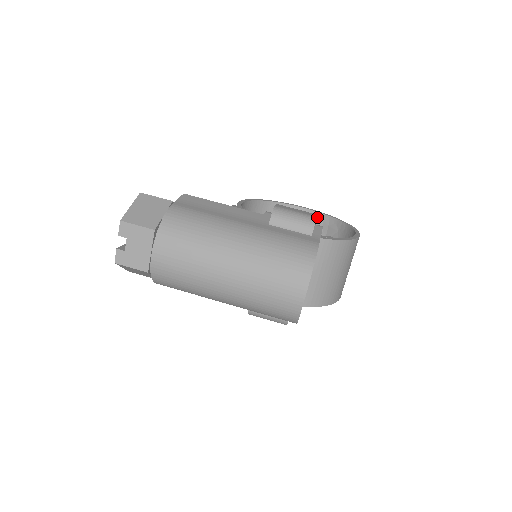
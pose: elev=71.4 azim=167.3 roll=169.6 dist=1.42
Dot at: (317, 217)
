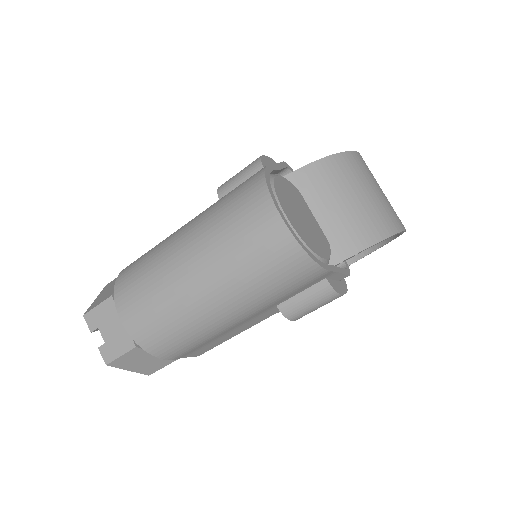
Dot at: occluded
